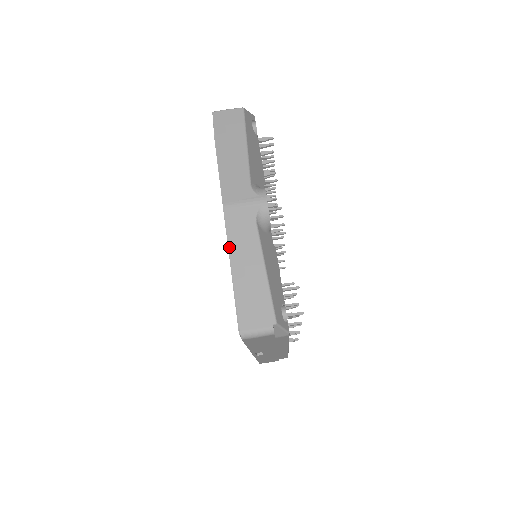
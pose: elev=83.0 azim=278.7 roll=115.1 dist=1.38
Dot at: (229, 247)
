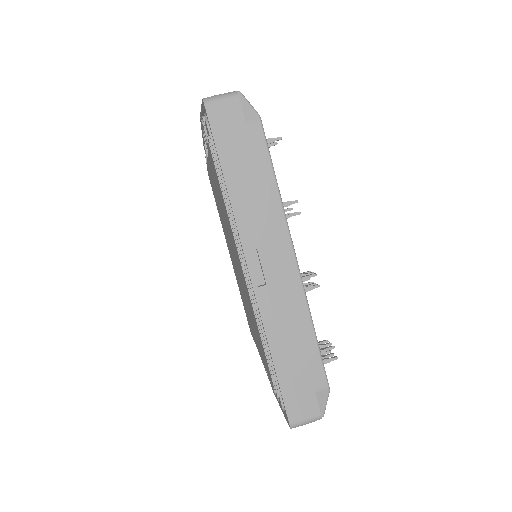
Dot at: occluded
